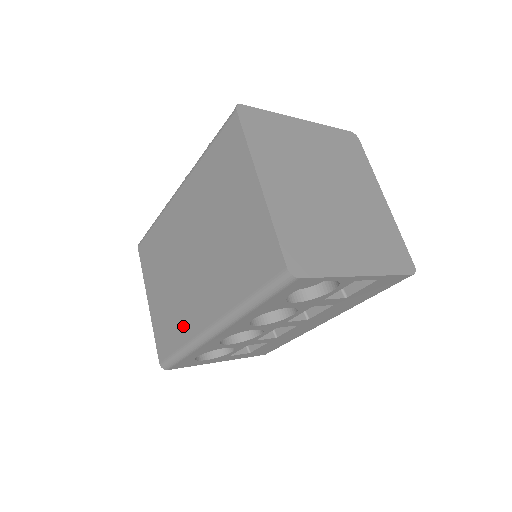
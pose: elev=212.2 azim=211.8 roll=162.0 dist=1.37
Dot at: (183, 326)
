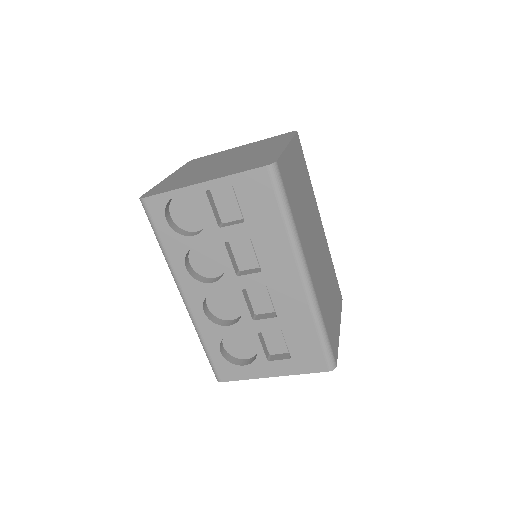
Dot at: occluded
